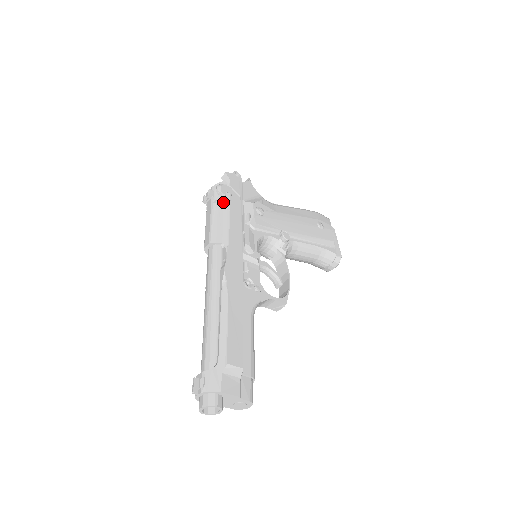
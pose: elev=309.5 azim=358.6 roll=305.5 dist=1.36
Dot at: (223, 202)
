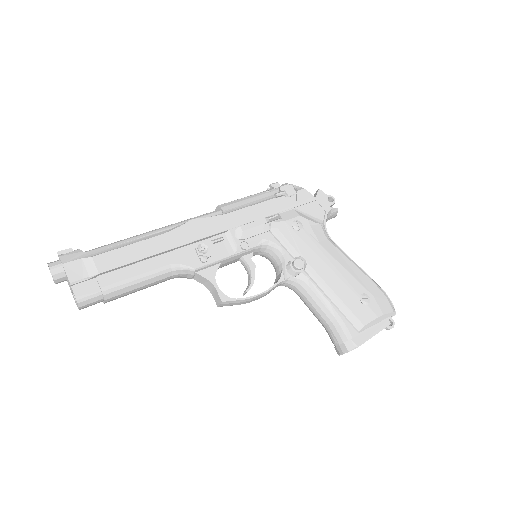
Dot at: (273, 195)
